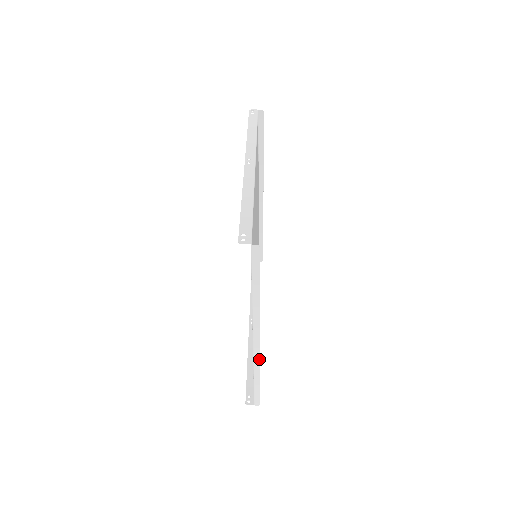
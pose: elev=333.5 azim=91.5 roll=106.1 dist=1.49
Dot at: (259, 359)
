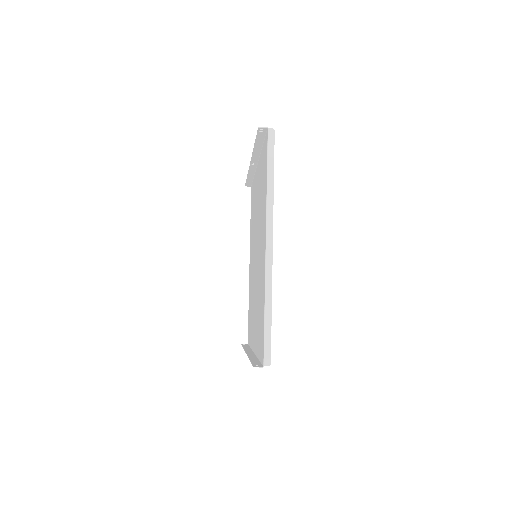
Dot at: (271, 274)
